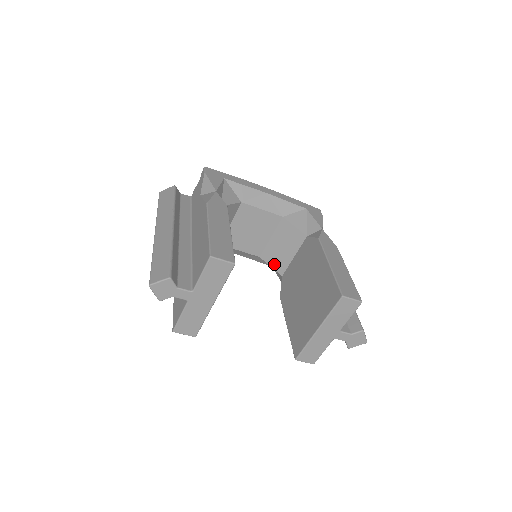
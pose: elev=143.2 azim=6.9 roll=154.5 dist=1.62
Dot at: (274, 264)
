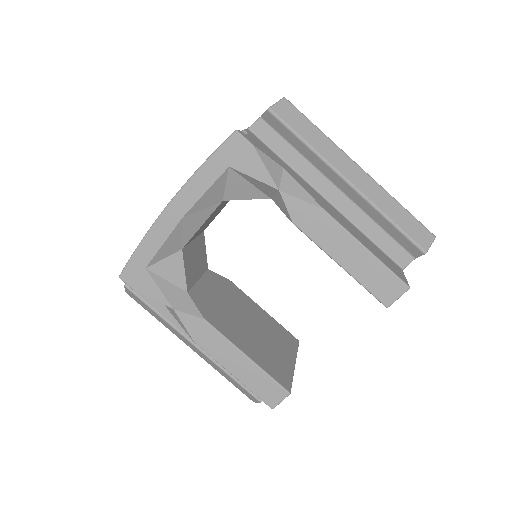
Dot at: occluded
